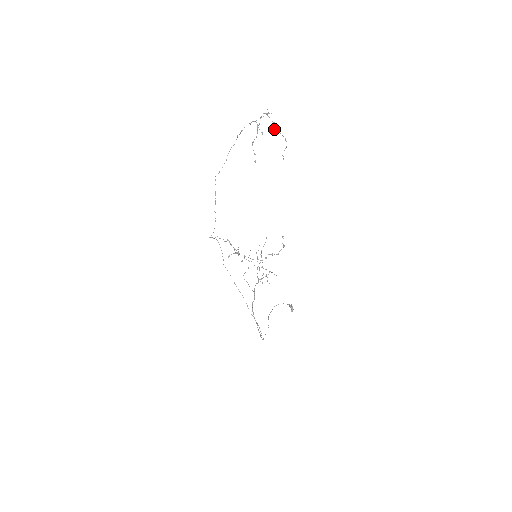
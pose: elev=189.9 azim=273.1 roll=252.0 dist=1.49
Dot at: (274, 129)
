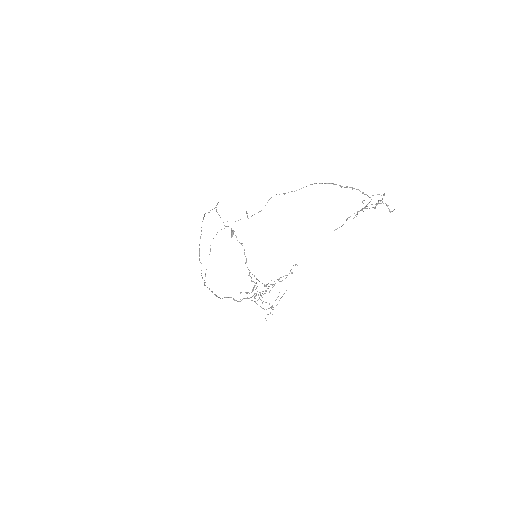
Dot at: occluded
